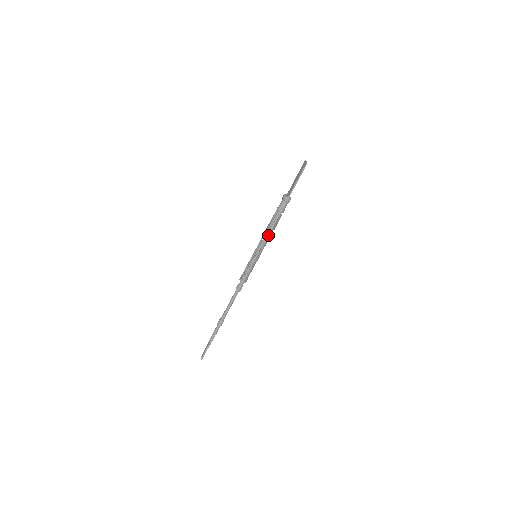
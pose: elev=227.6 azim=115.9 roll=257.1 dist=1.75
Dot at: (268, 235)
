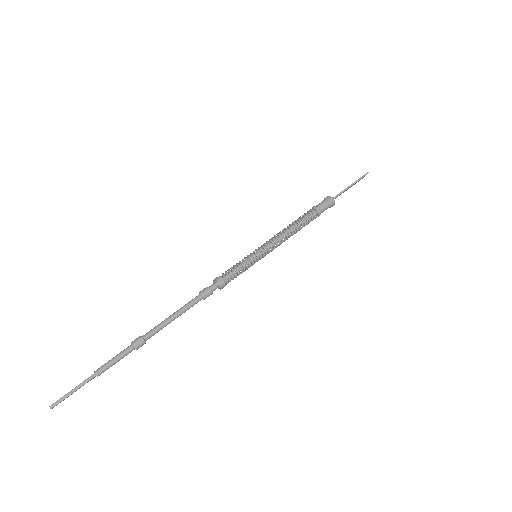
Dot at: (287, 233)
